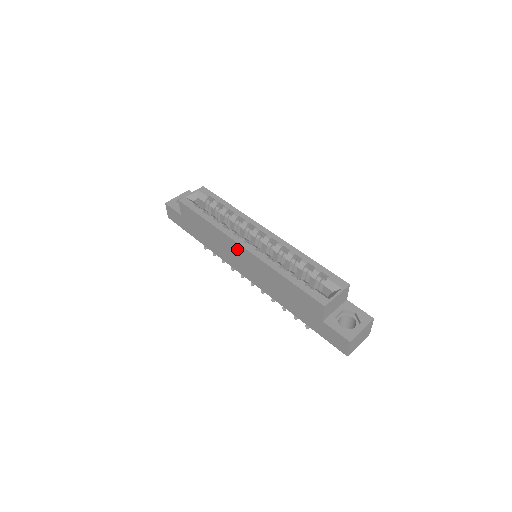
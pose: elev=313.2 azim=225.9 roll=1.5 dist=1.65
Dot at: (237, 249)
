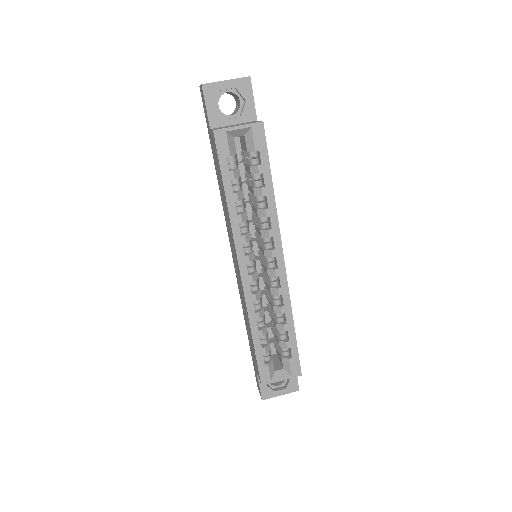
Dot at: (236, 257)
